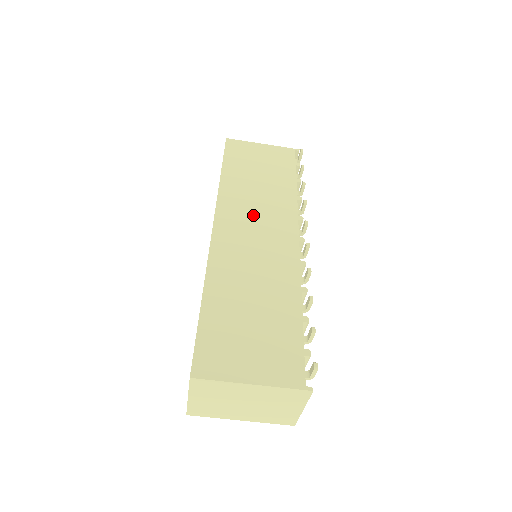
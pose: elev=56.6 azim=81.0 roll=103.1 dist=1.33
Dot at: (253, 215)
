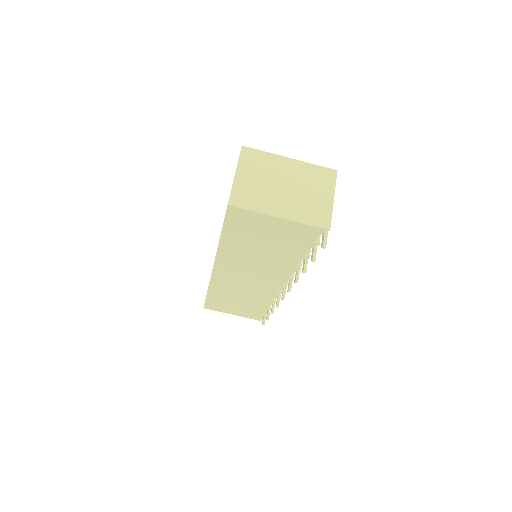
Dot at: occluded
